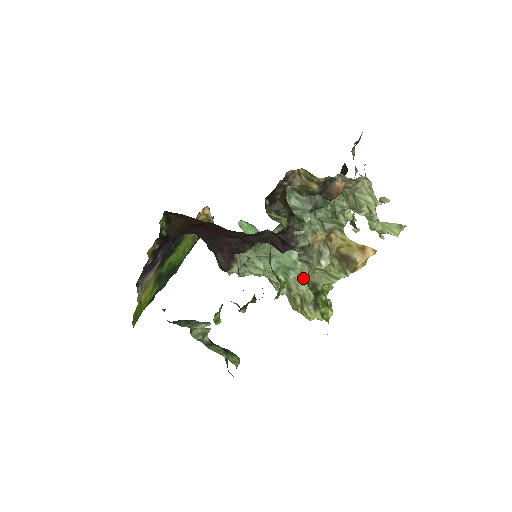
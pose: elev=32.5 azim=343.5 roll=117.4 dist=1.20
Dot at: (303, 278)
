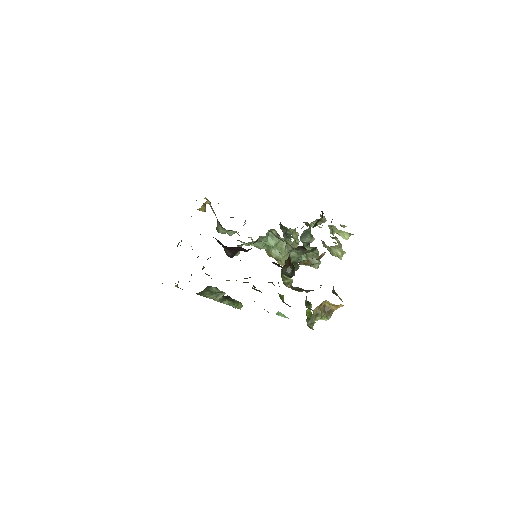
Dot at: (281, 252)
